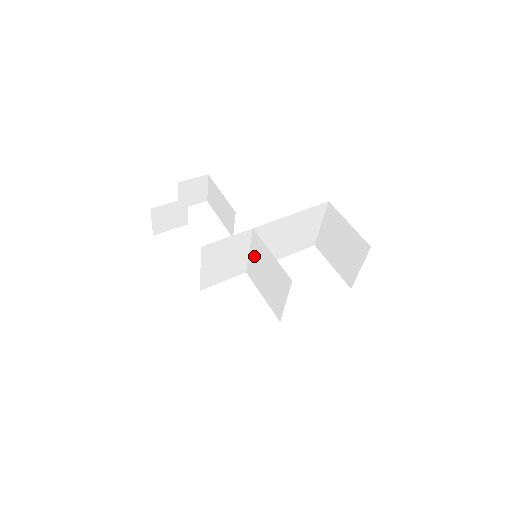
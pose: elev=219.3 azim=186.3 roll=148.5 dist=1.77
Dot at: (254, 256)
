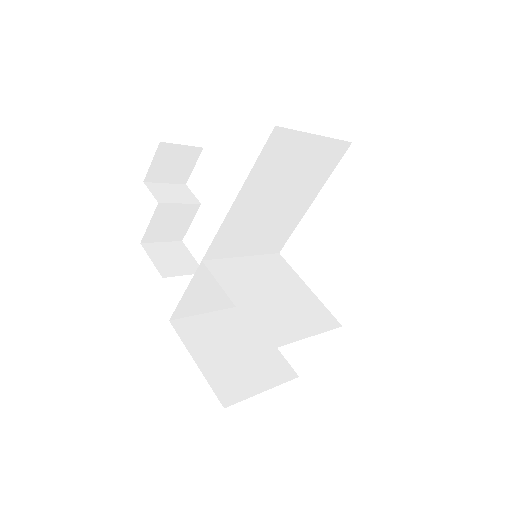
Dot at: (248, 267)
